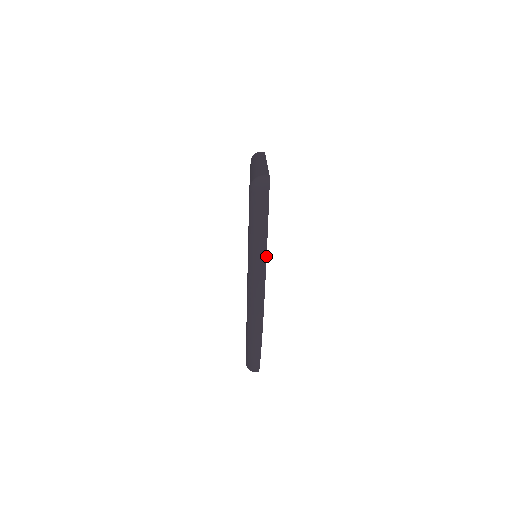
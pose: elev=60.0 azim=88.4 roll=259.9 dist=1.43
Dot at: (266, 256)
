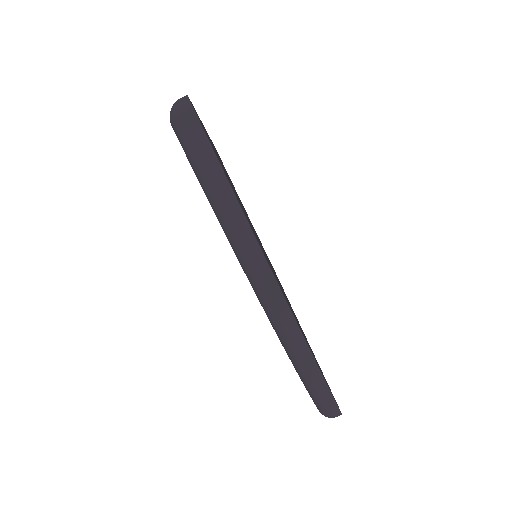
Dot at: (238, 202)
